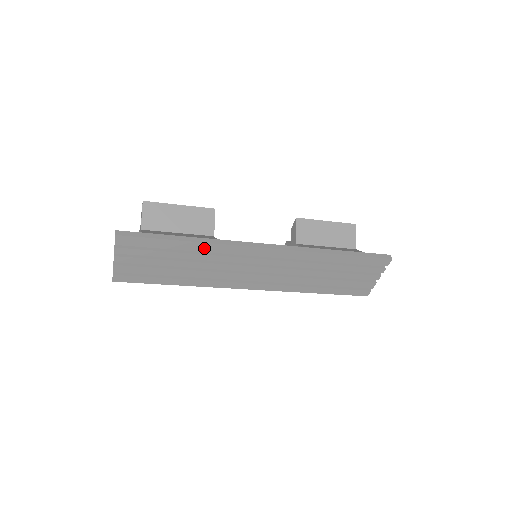
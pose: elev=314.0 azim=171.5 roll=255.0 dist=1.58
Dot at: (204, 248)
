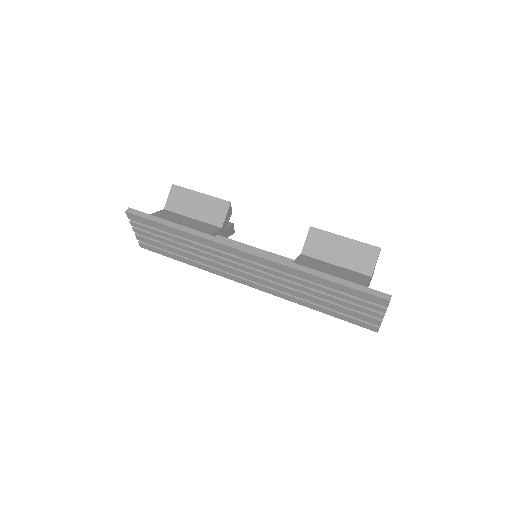
Dot at: (193, 238)
